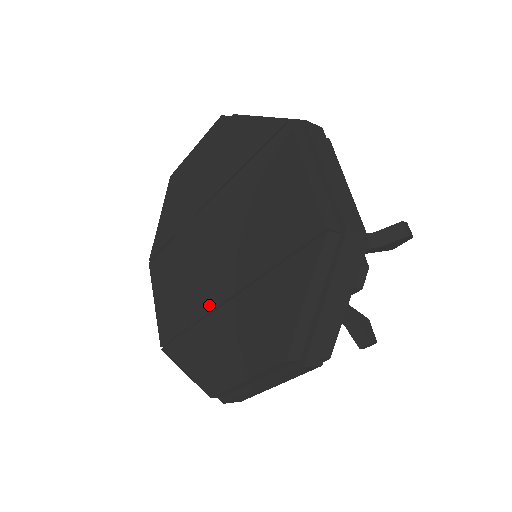
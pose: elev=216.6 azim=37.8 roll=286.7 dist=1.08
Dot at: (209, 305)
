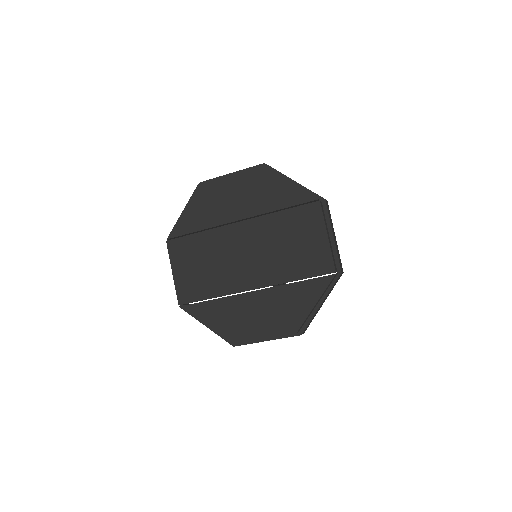
Dot at: (235, 289)
